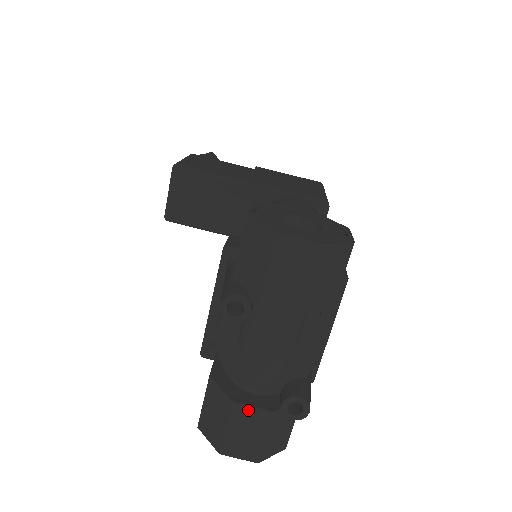
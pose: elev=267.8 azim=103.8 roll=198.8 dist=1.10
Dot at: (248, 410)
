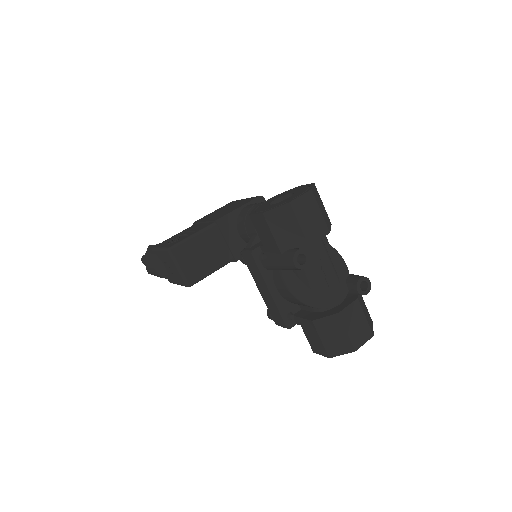
Dot at: (347, 310)
